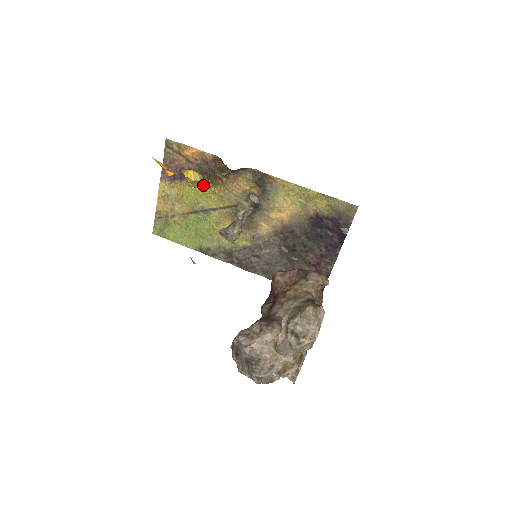
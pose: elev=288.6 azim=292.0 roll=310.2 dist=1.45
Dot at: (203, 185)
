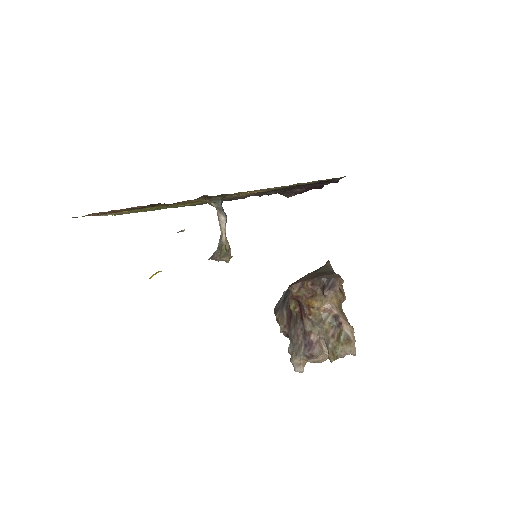
Dot at: occluded
